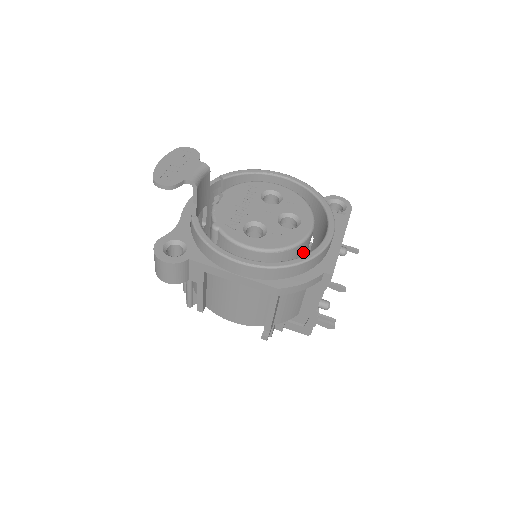
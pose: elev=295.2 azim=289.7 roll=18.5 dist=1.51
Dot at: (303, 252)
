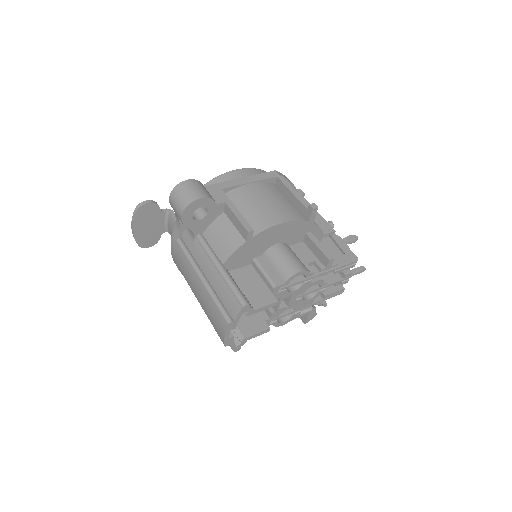
Dot at: occluded
